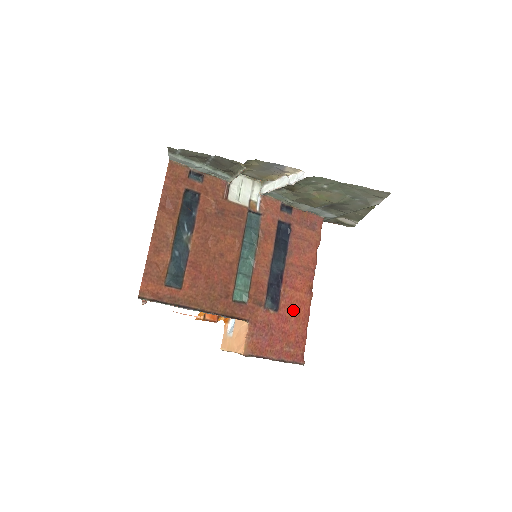
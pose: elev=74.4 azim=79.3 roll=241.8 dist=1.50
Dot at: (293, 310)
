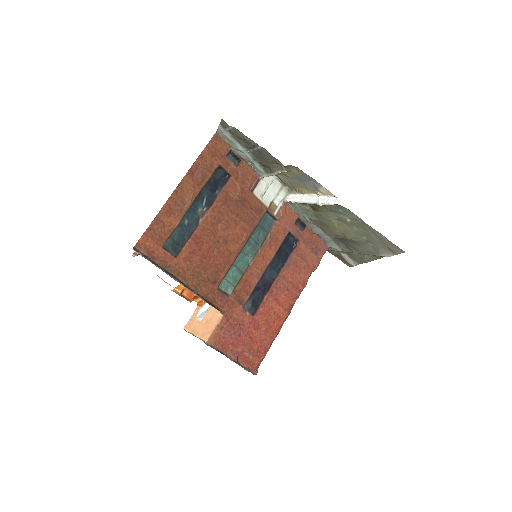
Dot at: (267, 320)
